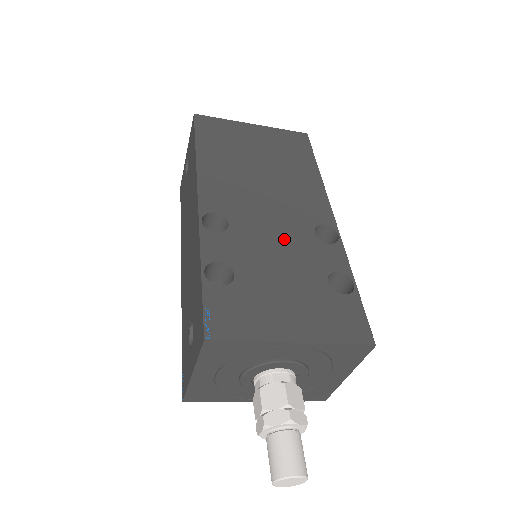
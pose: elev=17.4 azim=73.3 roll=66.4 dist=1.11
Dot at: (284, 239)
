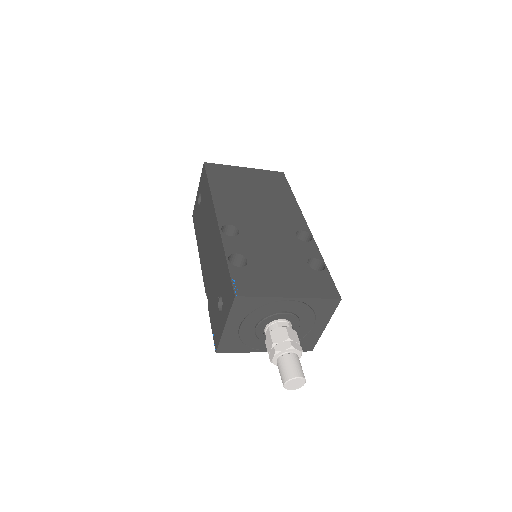
Dot at: (276, 239)
